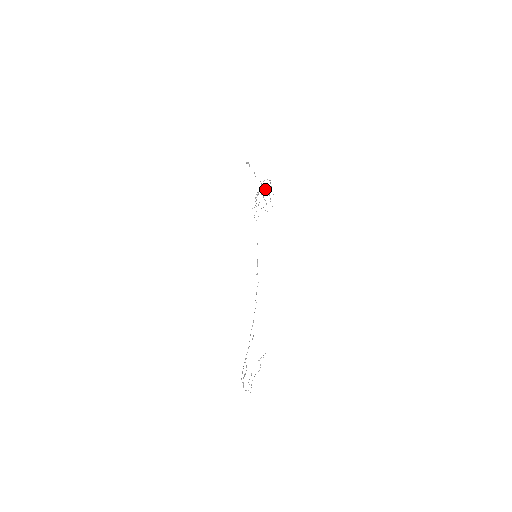
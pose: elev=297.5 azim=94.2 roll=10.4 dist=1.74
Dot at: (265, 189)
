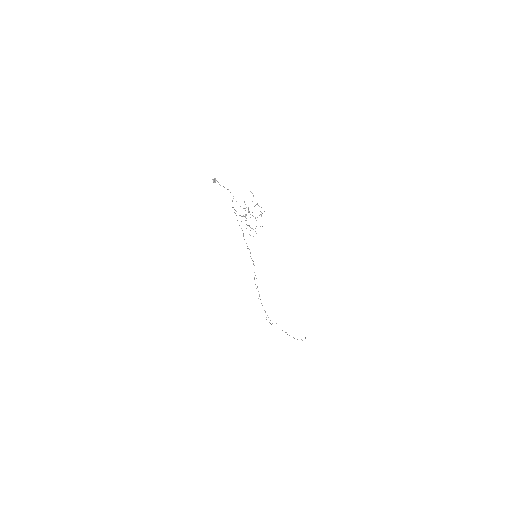
Dot at: occluded
